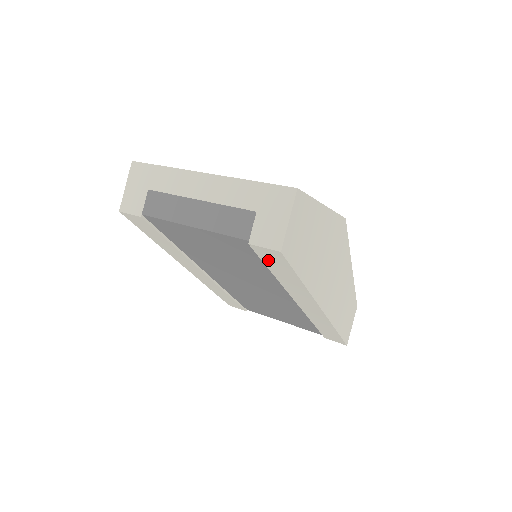
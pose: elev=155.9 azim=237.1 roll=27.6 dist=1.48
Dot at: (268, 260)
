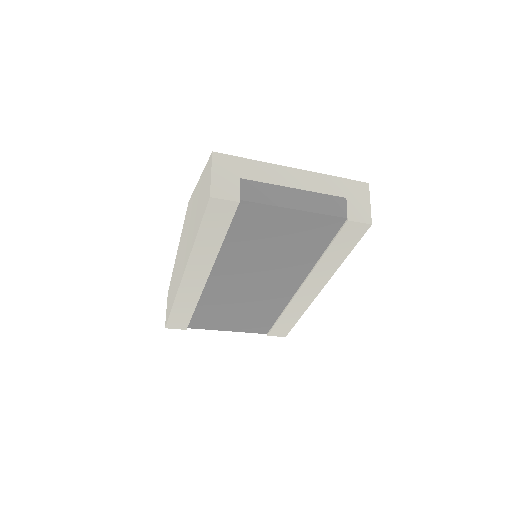
Dot at: (343, 237)
